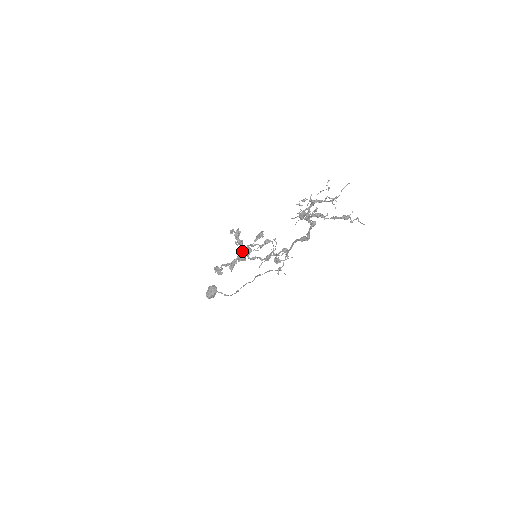
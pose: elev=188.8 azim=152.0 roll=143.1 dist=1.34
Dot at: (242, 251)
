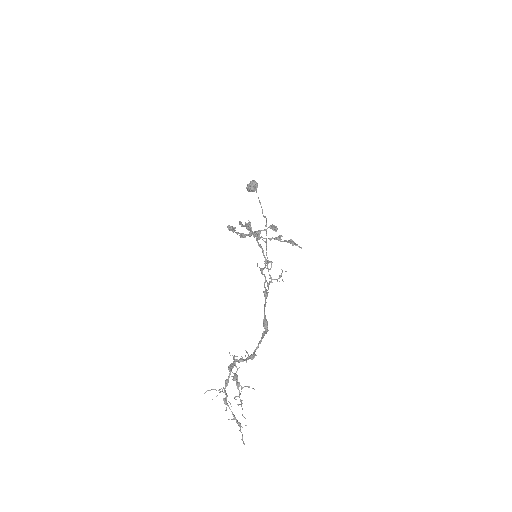
Dot at: (252, 233)
